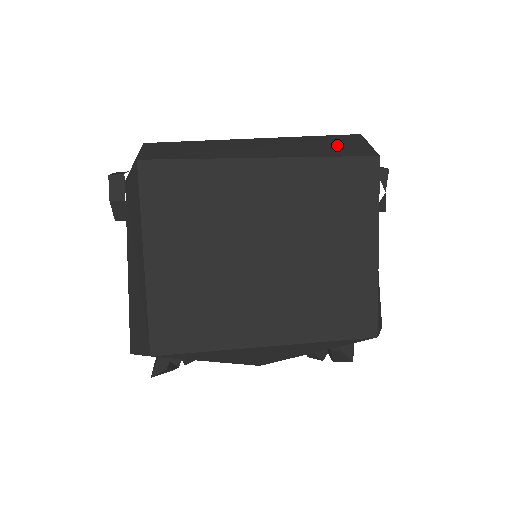
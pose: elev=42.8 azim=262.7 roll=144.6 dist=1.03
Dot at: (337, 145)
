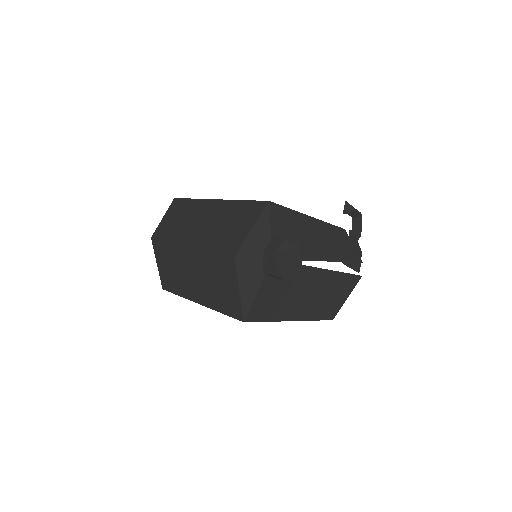
Dot at: (223, 288)
